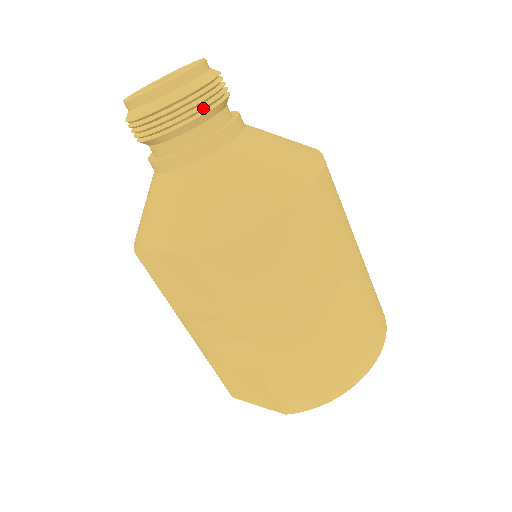
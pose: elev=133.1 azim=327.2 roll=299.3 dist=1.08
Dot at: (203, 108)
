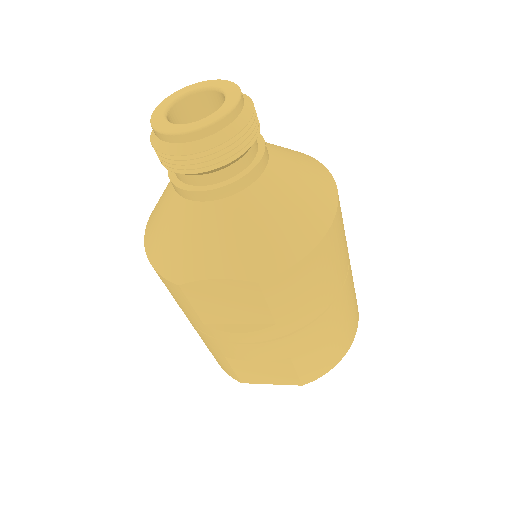
Dot at: (252, 139)
